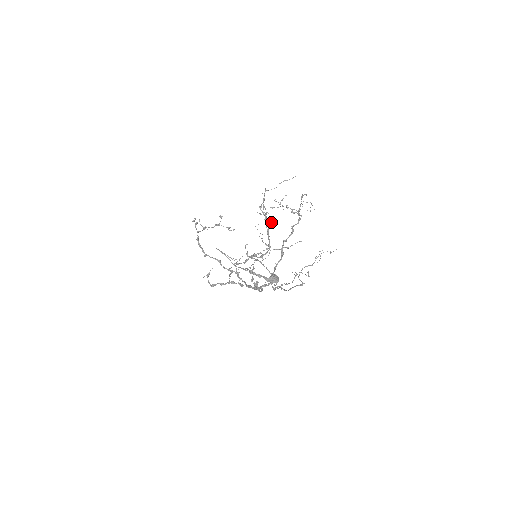
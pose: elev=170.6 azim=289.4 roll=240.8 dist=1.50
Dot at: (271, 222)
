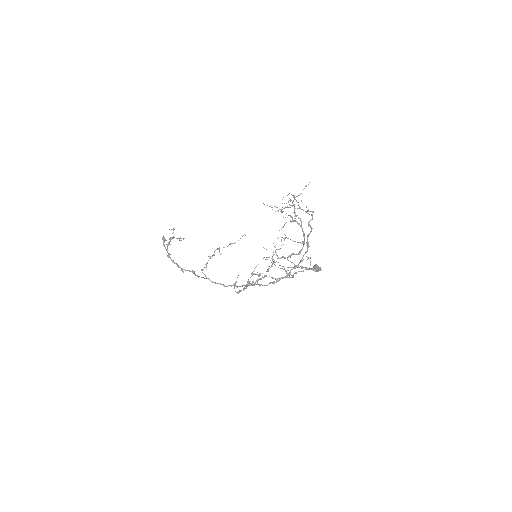
Dot at: occluded
